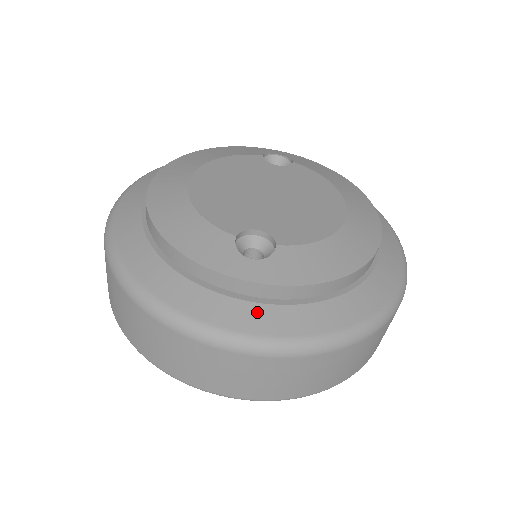
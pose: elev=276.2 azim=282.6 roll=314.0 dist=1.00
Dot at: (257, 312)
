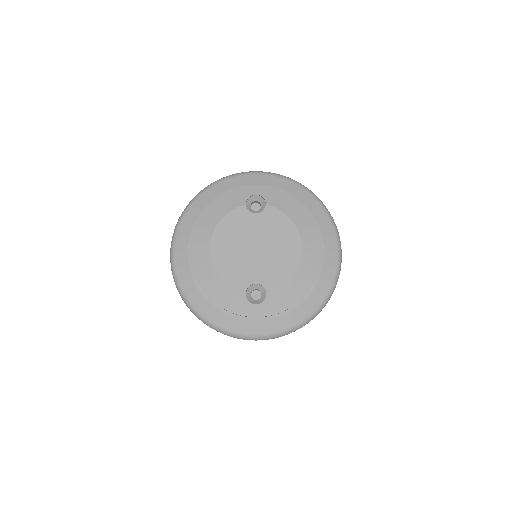
Dot at: (264, 324)
